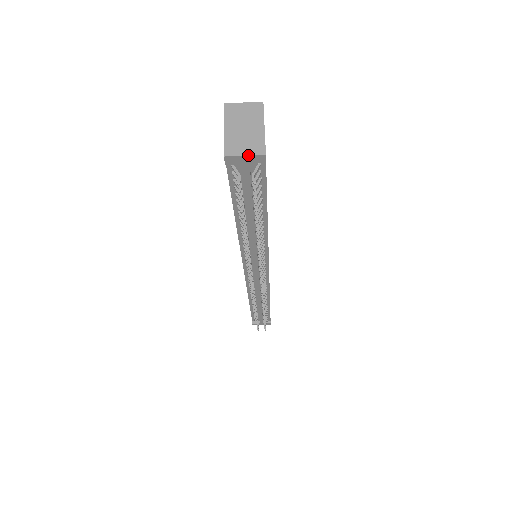
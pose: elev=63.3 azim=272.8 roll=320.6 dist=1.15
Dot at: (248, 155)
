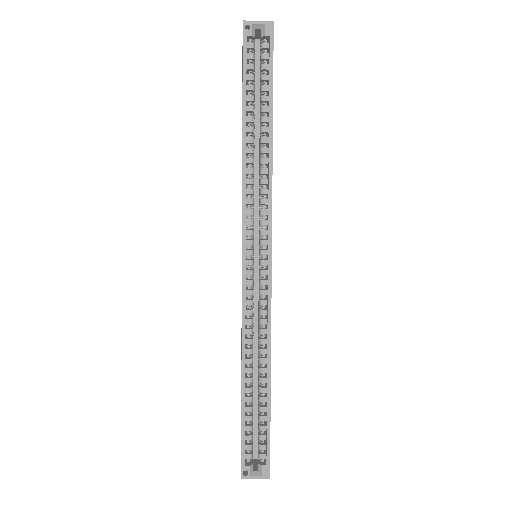
Dot at: occluded
